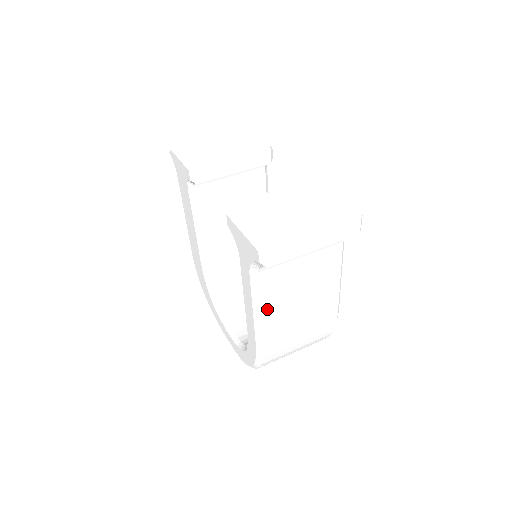
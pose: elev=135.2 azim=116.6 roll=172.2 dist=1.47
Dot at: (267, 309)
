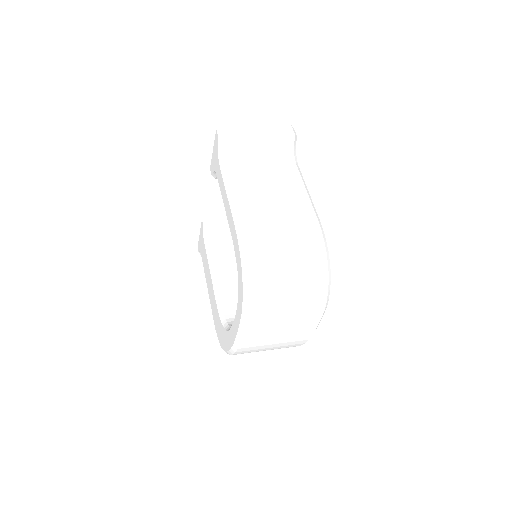
Dot at: (238, 191)
